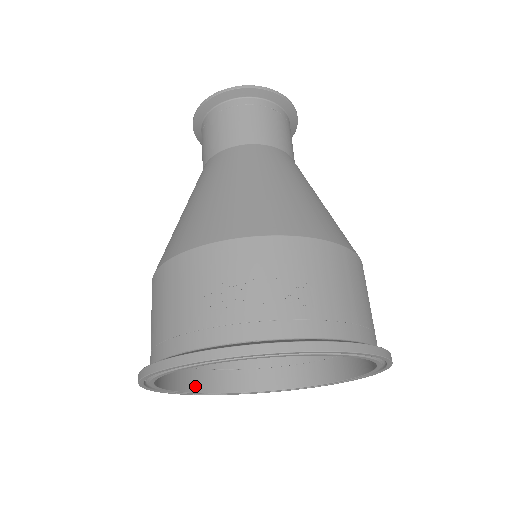
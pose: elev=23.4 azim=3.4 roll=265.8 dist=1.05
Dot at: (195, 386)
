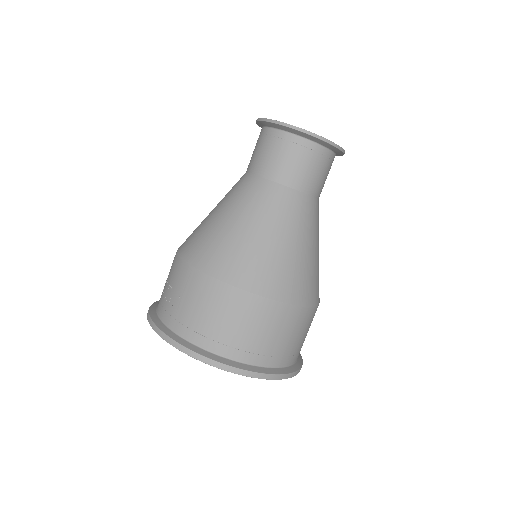
Dot at: occluded
